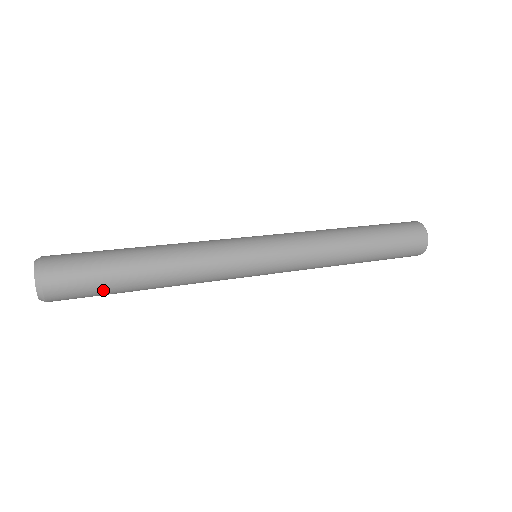
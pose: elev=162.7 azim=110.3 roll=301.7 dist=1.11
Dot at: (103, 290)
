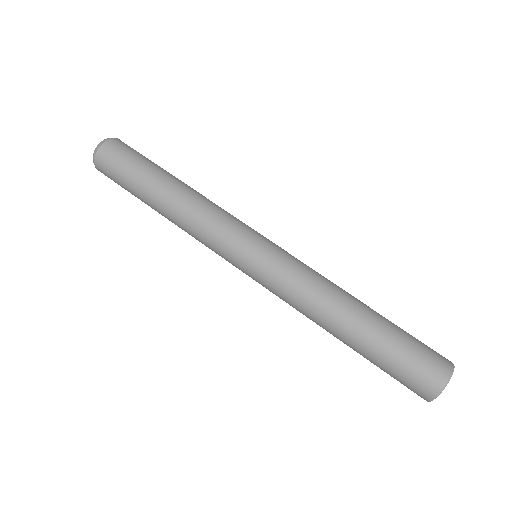
Dot at: (130, 192)
